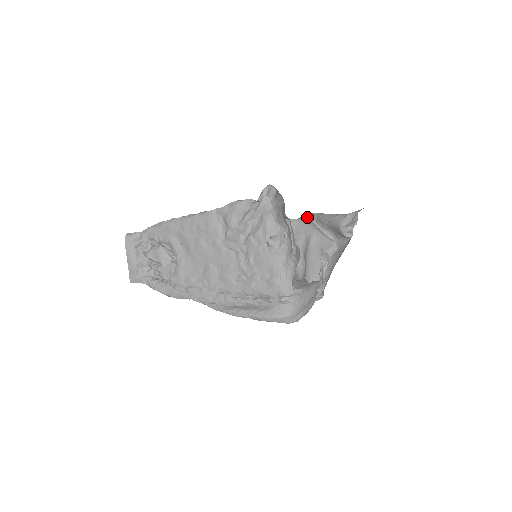
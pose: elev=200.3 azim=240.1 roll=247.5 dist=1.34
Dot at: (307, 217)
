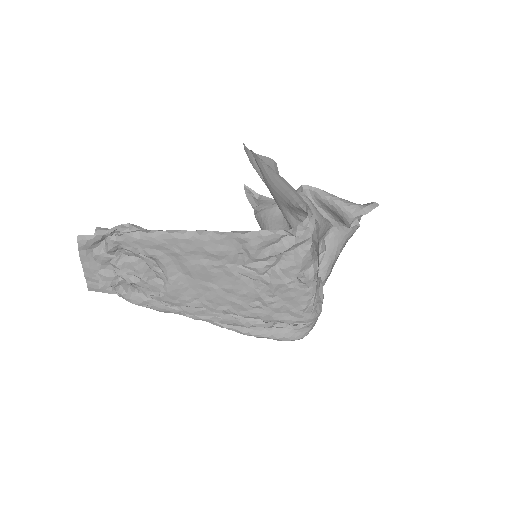
Dot at: (311, 202)
